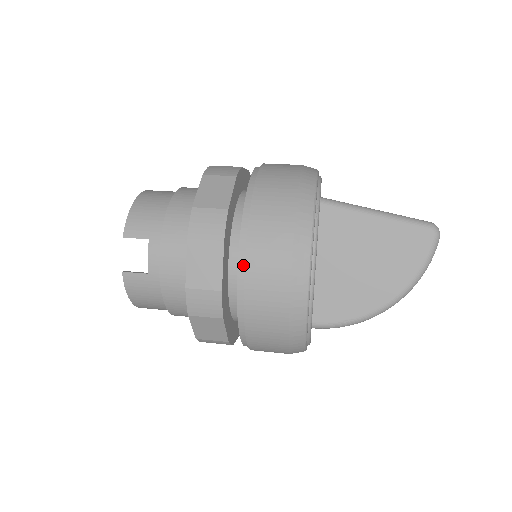
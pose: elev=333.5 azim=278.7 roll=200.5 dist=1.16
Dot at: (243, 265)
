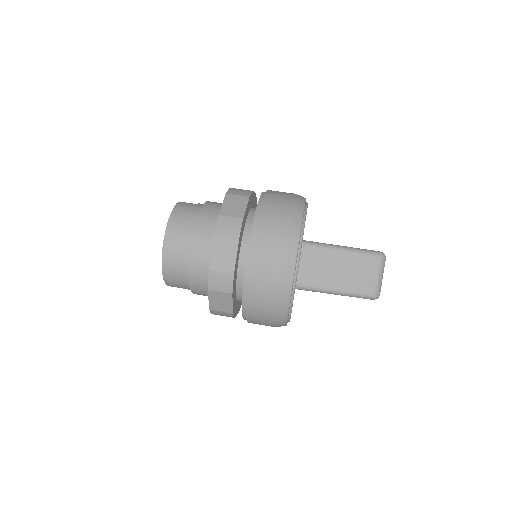
Dot at: occluded
